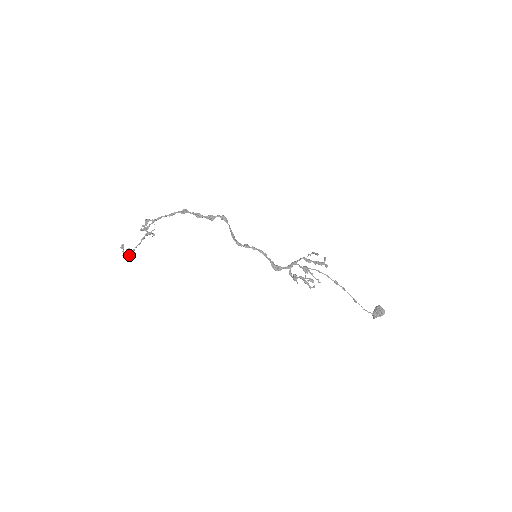
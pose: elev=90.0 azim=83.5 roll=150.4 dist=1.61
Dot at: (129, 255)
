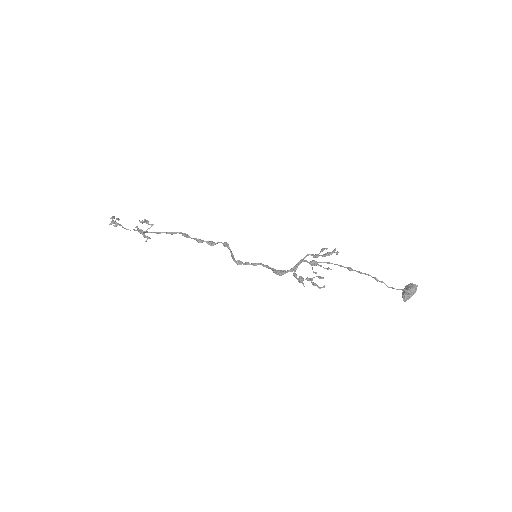
Dot at: (117, 225)
